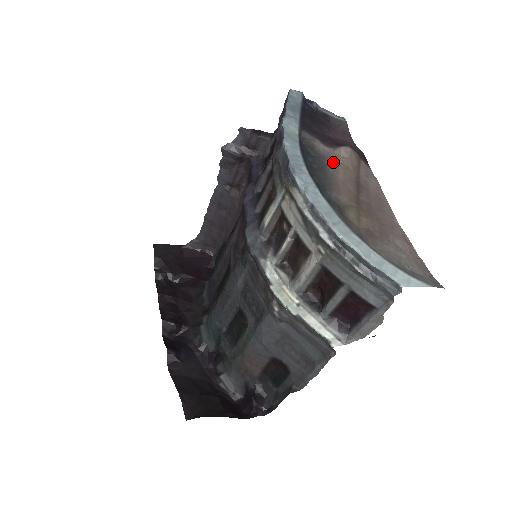
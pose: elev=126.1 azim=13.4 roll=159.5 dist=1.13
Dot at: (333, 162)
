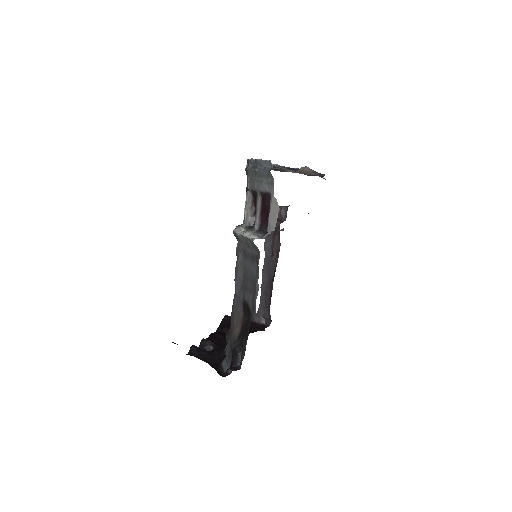
Dot at: occluded
